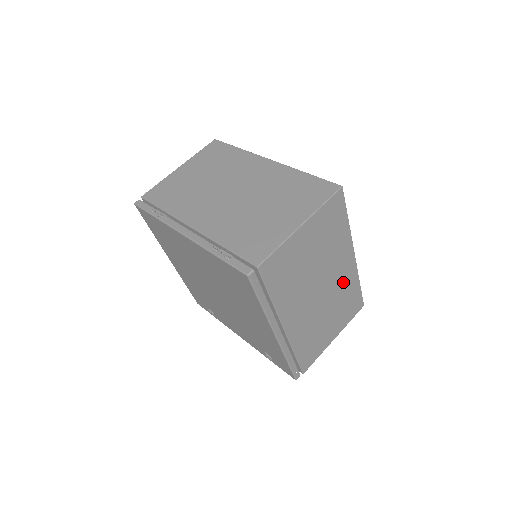
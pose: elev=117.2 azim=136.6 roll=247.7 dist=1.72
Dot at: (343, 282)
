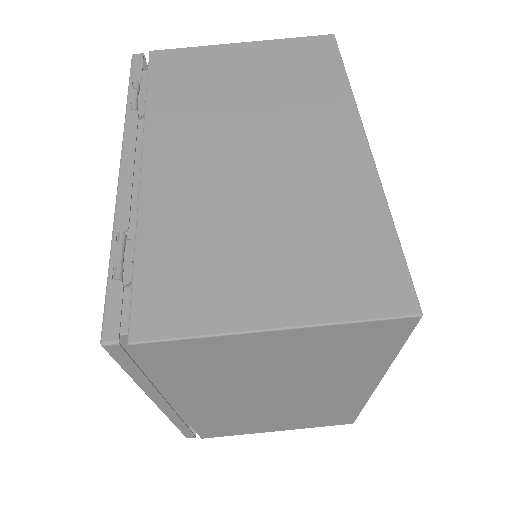
Dot at: (330, 400)
